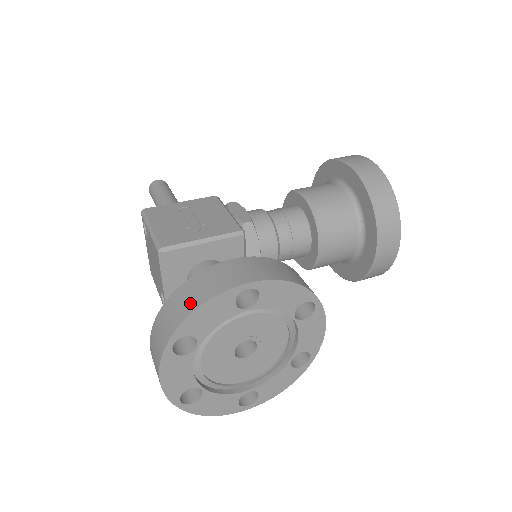
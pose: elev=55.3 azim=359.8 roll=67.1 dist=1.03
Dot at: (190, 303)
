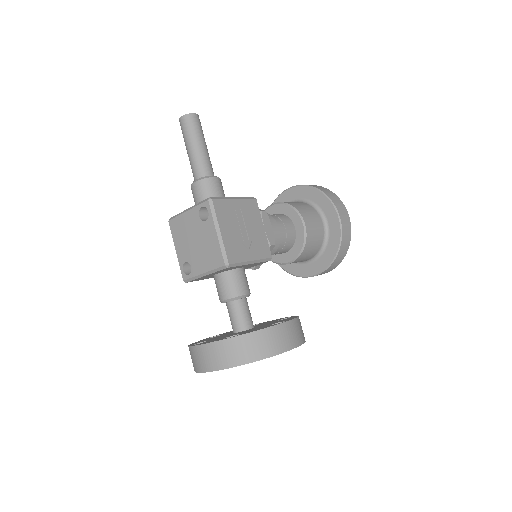
Dot at: (262, 351)
